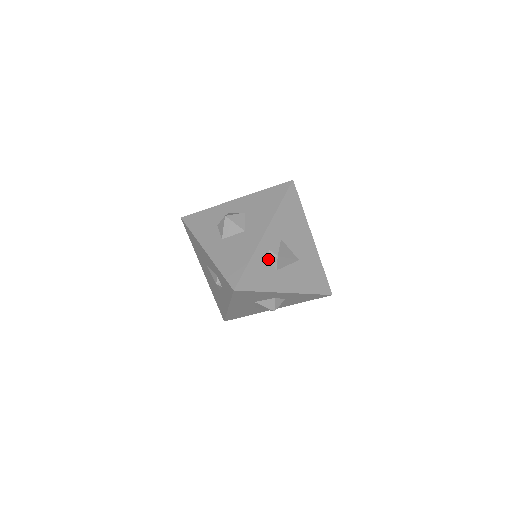
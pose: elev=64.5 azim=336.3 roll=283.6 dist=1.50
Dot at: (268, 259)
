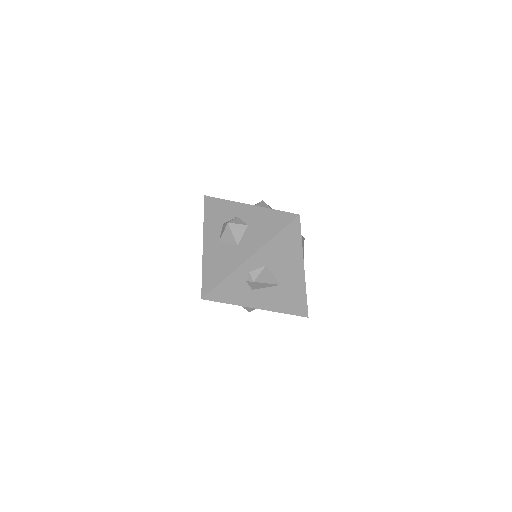
Dot at: (246, 280)
